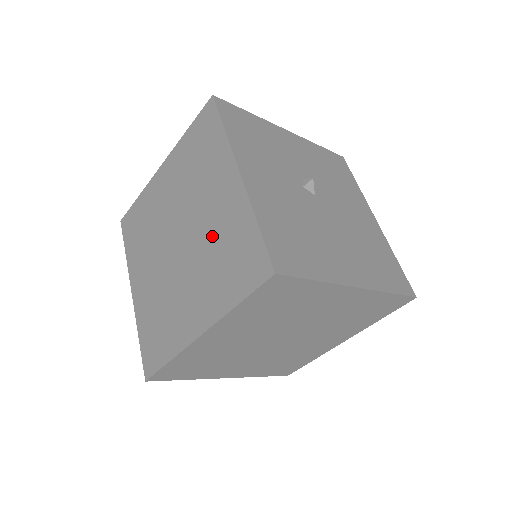
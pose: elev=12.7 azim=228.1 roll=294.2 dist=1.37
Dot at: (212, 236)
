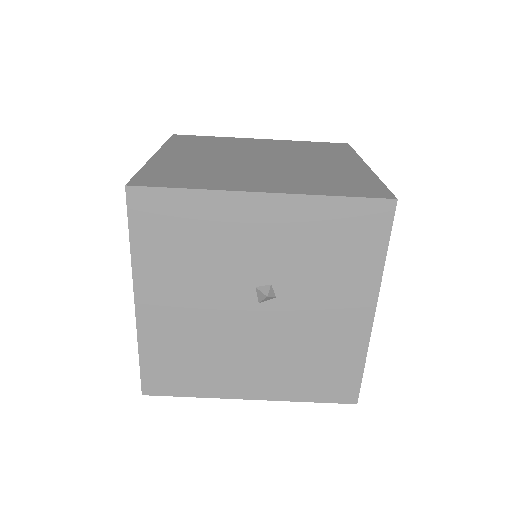
Dot at: occluded
